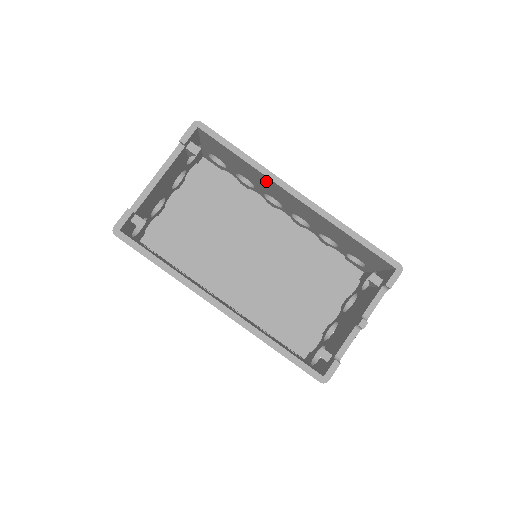
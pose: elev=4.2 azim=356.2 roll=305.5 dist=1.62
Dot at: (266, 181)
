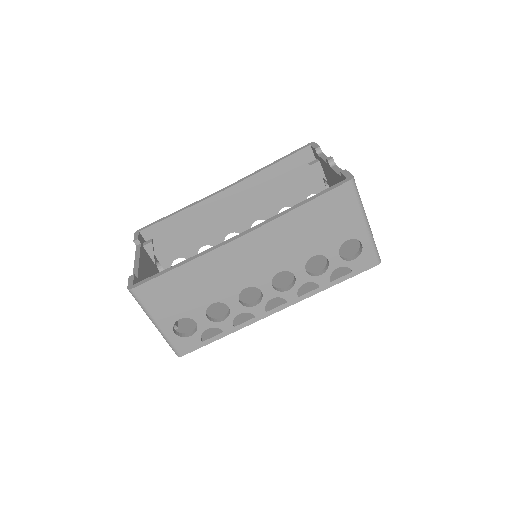
Dot at: (205, 213)
